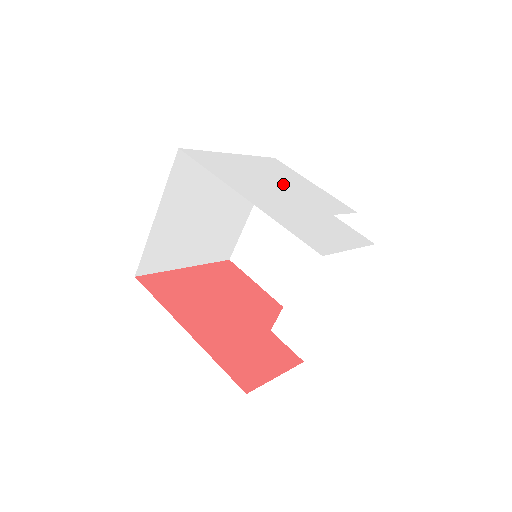
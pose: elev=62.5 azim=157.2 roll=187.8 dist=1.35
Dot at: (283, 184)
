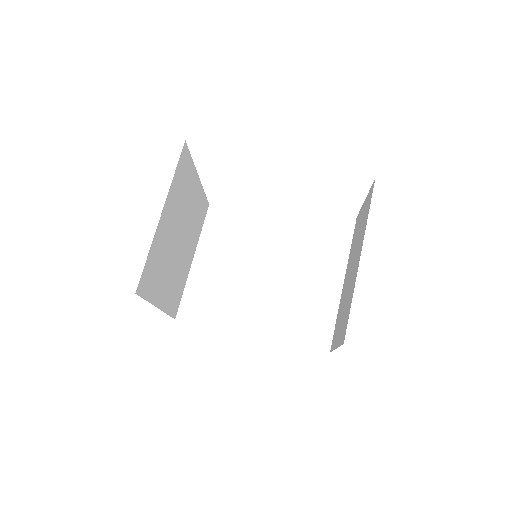
Dot at: occluded
